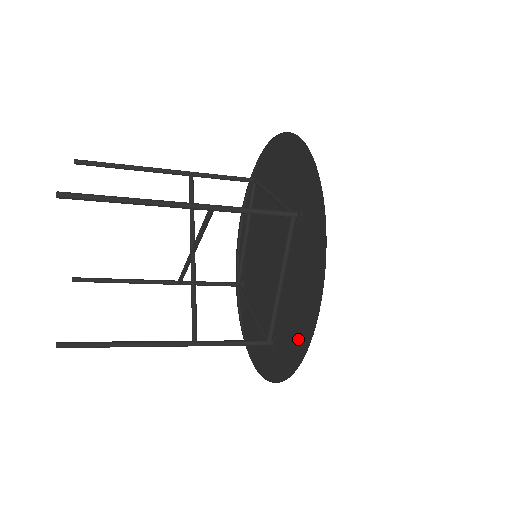
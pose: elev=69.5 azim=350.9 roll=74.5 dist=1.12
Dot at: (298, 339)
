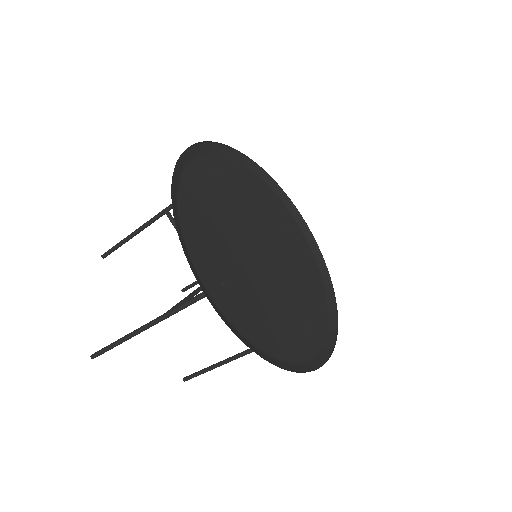
Dot at: occluded
